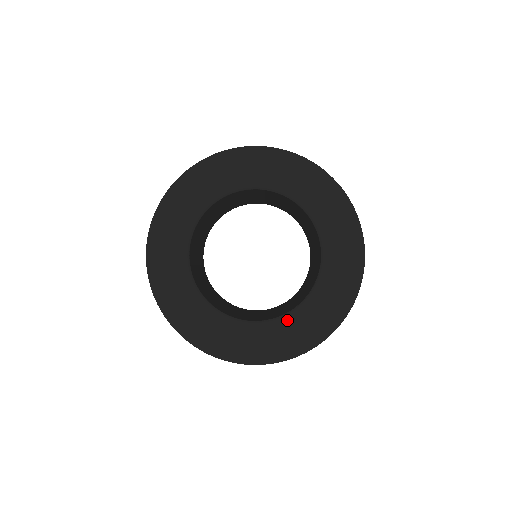
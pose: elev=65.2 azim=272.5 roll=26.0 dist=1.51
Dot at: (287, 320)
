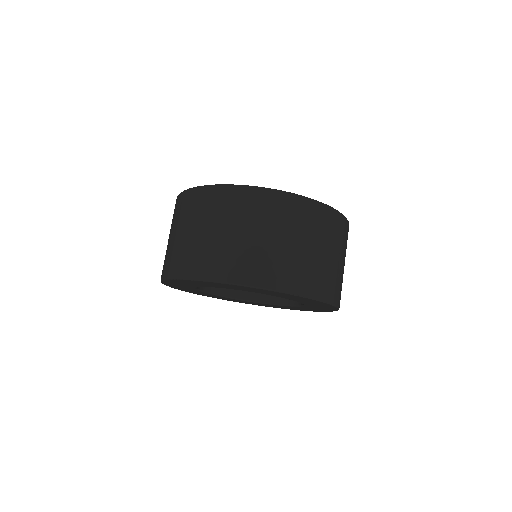
Dot at: (250, 302)
